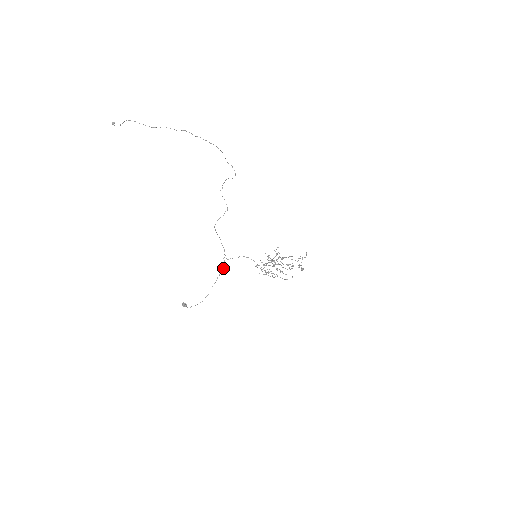
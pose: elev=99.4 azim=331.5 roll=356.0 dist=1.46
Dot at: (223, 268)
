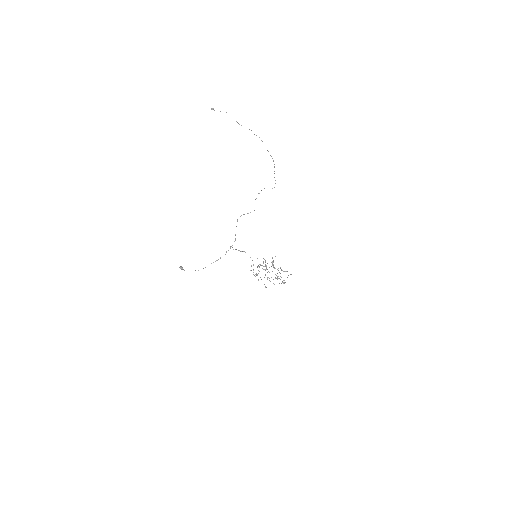
Dot at: occluded
